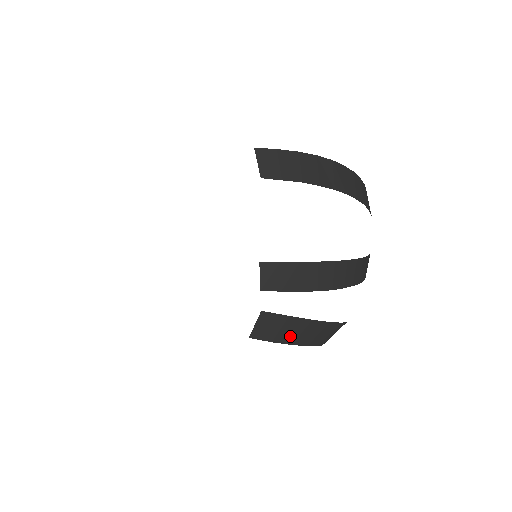
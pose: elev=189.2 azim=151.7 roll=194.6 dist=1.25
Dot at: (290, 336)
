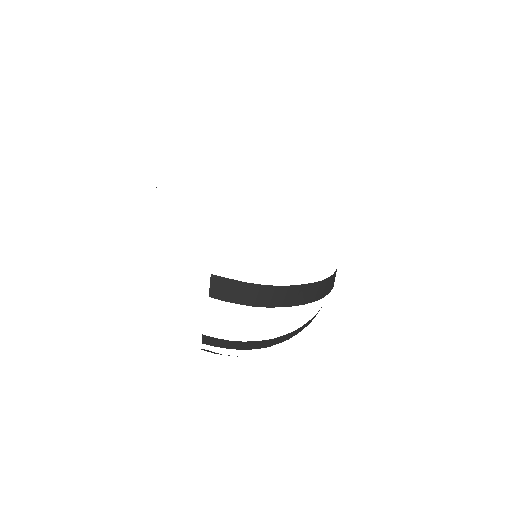
Dot at: occluded
